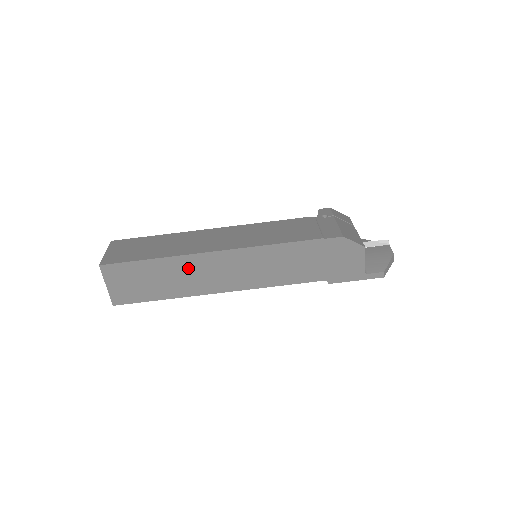
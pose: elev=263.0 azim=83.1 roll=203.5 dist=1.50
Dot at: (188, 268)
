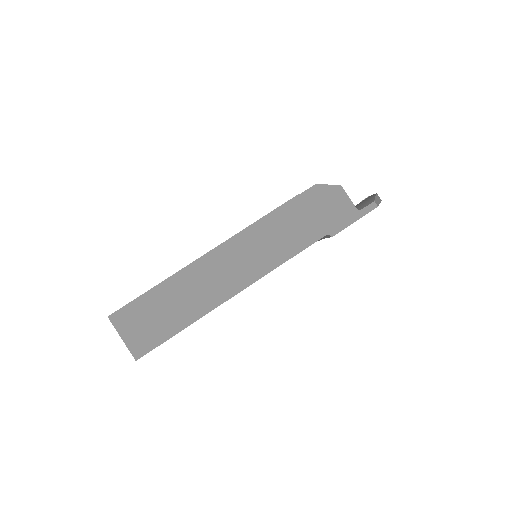
Dot at: (193, 281)
